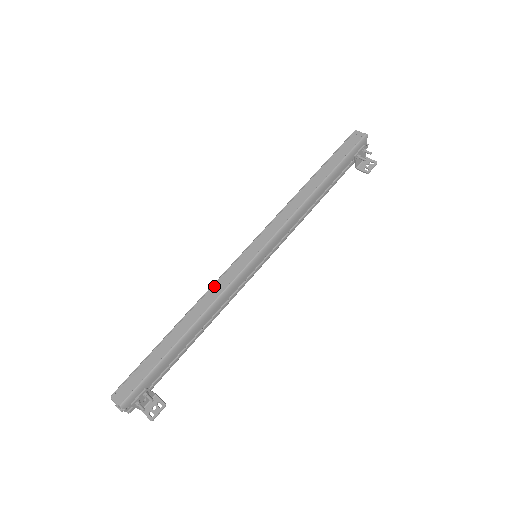
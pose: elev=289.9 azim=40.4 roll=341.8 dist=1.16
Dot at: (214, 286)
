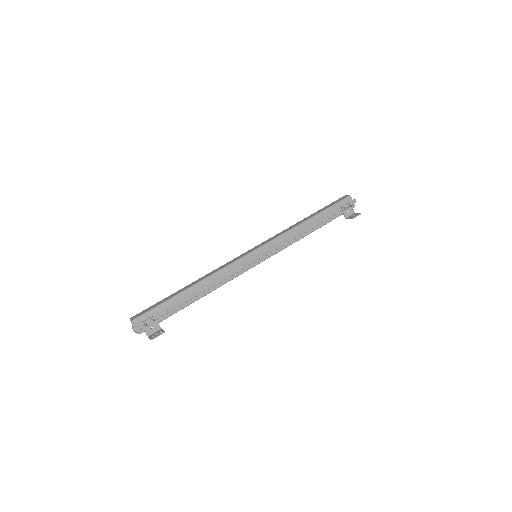
Dot at: (220, 267)
